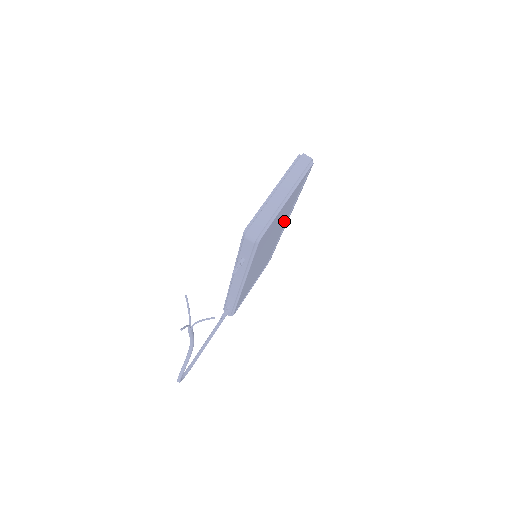
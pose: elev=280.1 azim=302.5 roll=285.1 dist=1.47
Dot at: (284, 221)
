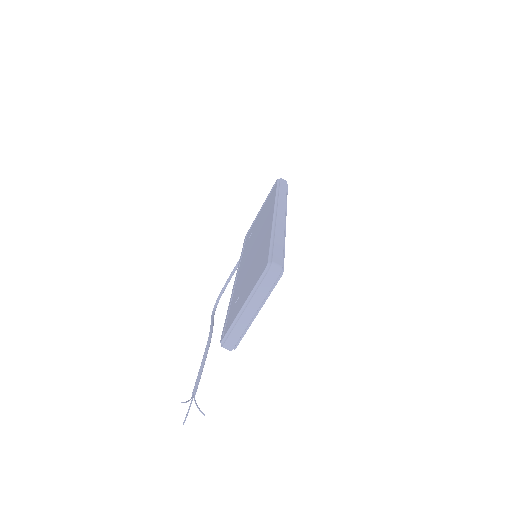
Dot at: occluded
